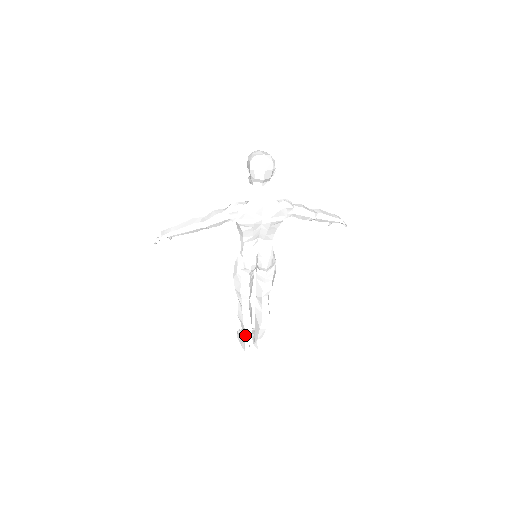
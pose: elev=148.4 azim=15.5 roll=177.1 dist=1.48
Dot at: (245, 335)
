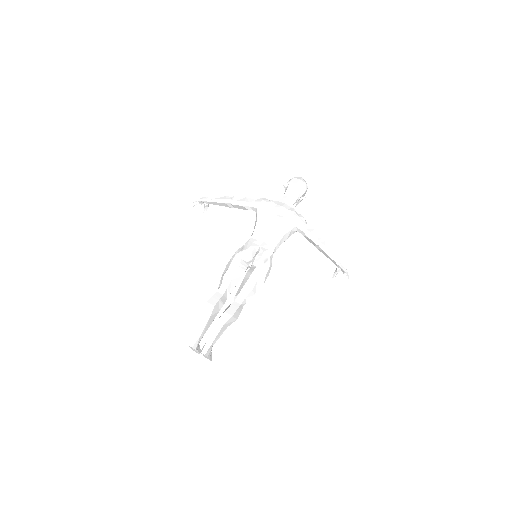
Dot at: (200, 322)
